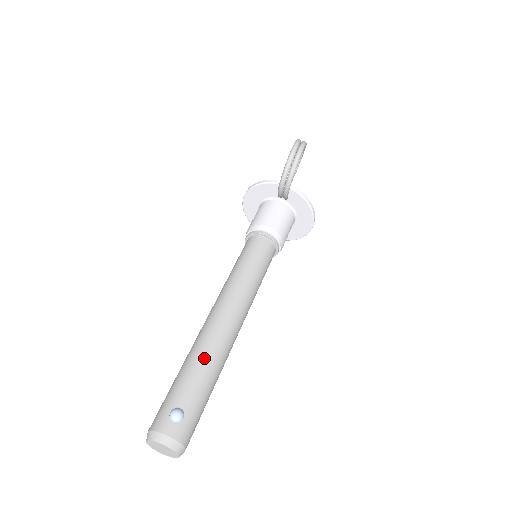
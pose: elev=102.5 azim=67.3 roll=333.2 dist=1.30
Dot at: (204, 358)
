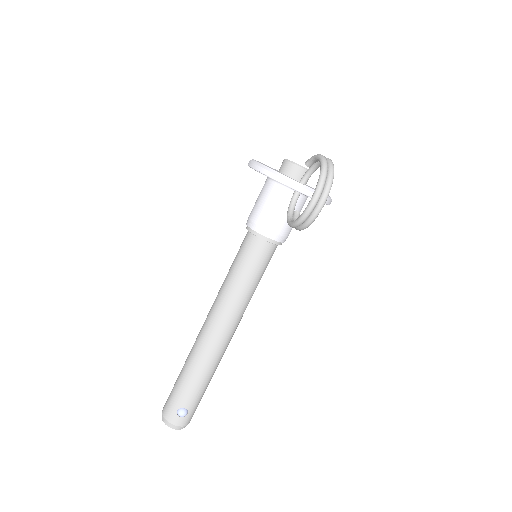
Dot at: (202, 372)
